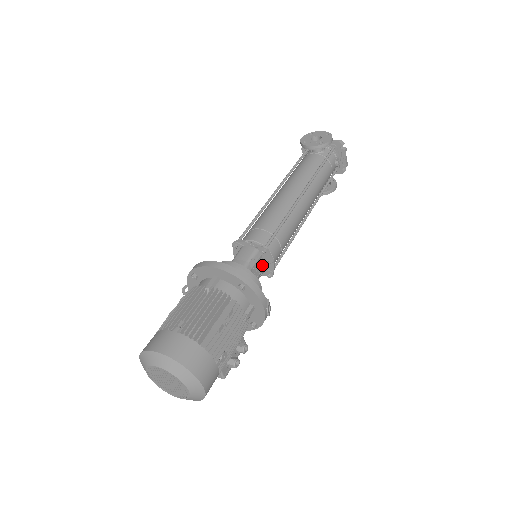
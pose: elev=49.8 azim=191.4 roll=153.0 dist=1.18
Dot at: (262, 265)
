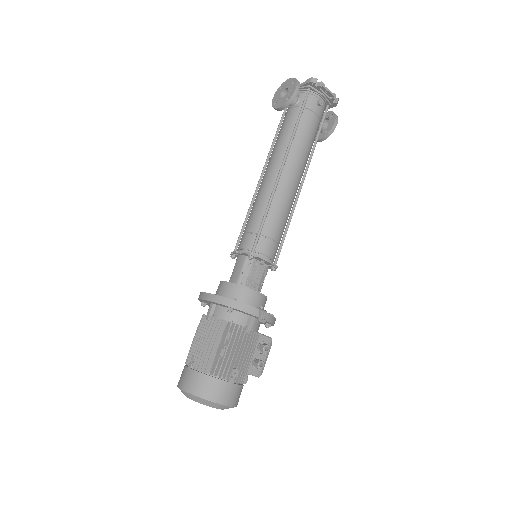
Dot at: (261, 265)
